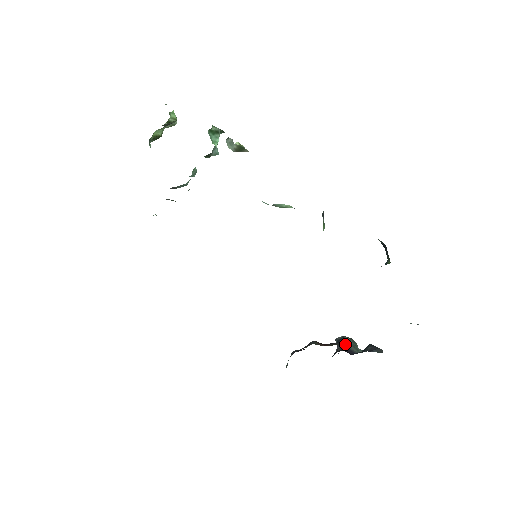
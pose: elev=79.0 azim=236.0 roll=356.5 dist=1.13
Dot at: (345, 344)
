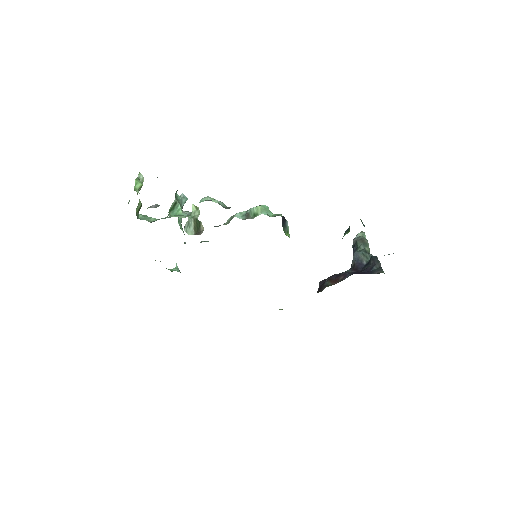
Dot at: (356, 256)
